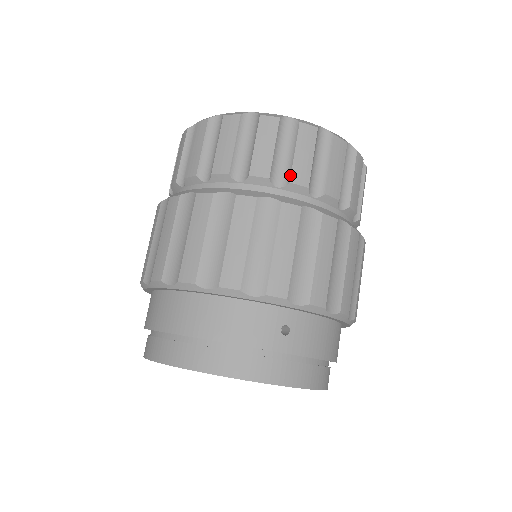
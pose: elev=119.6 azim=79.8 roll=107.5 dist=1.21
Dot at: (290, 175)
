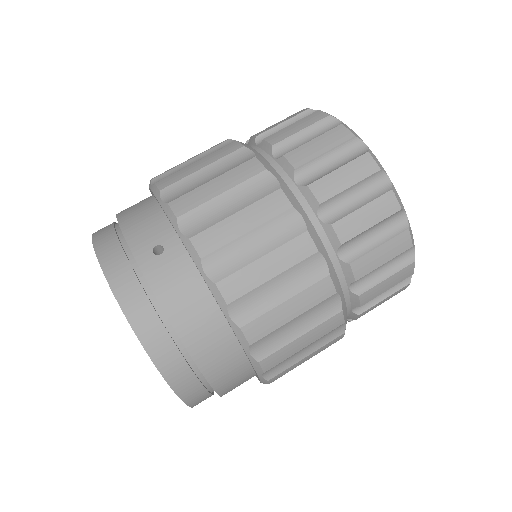
Dot at: (290, 151)
